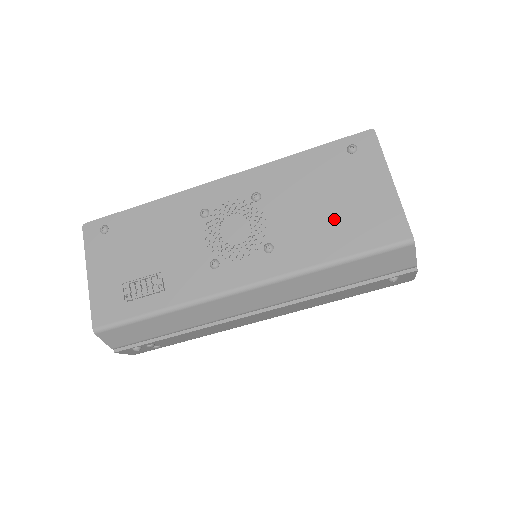
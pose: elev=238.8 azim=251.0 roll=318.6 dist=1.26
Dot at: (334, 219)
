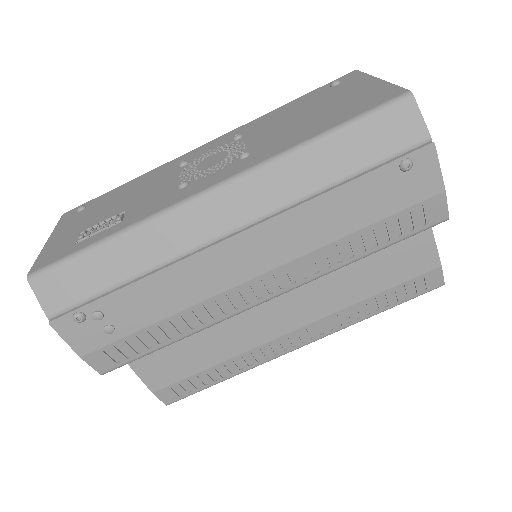
Dot at: (318, 116)
